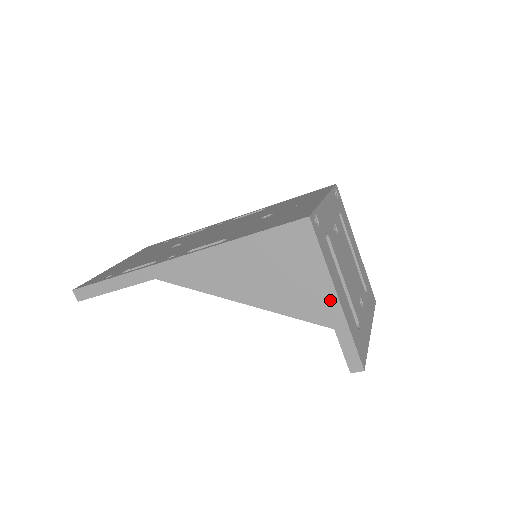
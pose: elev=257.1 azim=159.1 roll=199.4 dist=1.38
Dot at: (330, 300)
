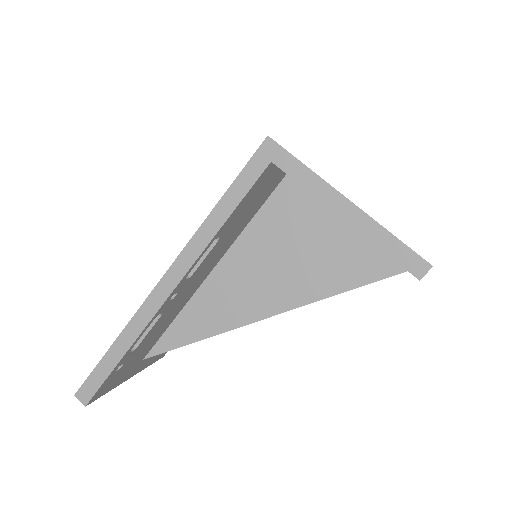
Dot at: (342, 208)
